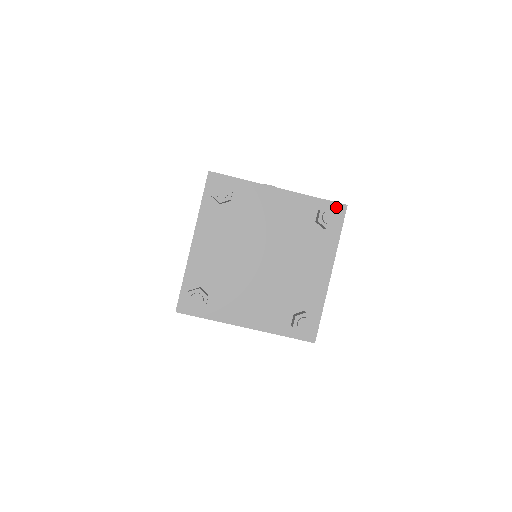
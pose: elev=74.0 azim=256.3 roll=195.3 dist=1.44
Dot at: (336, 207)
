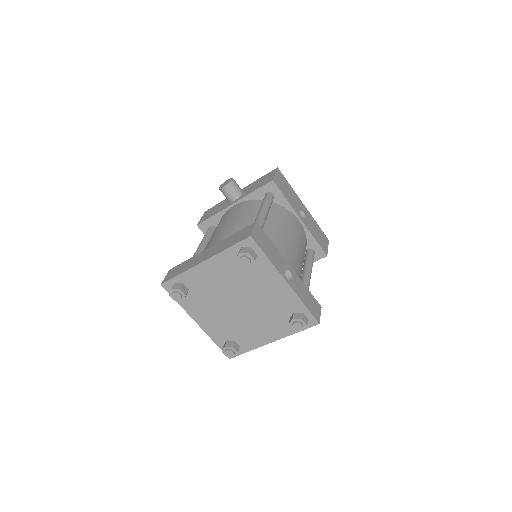
Dot at: (245, 243)
